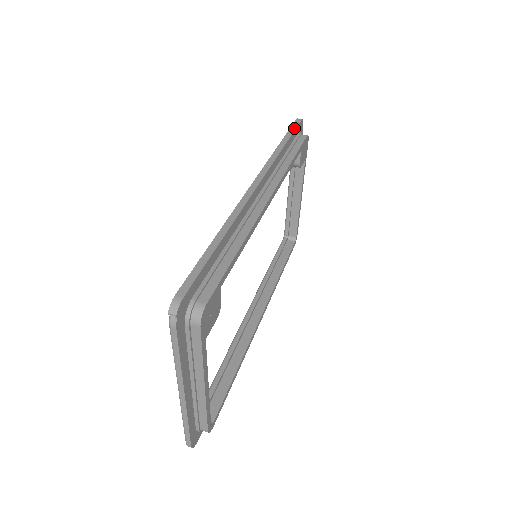
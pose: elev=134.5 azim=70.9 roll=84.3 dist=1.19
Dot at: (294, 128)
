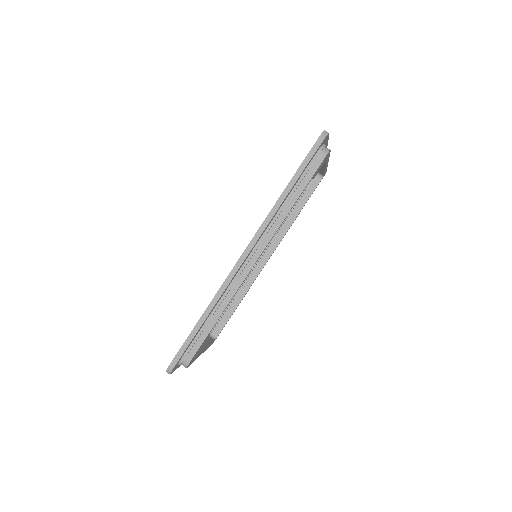
Dot at: (309, 159)
